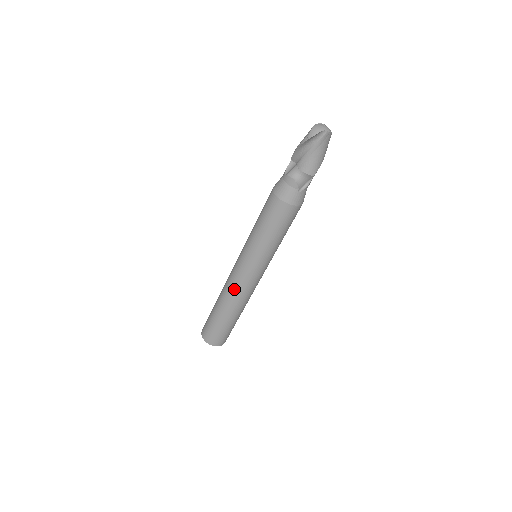
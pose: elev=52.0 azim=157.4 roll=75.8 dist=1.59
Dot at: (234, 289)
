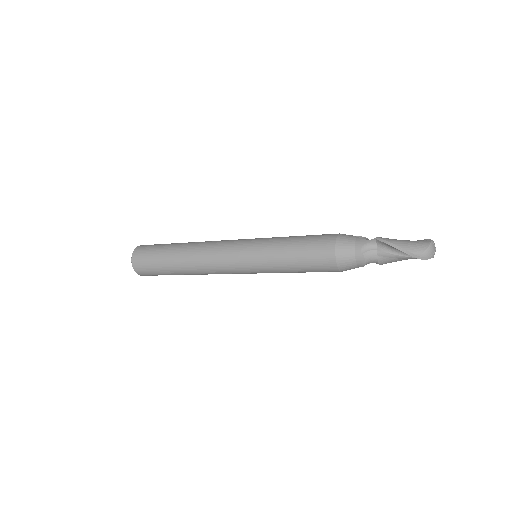
Dot at: (212, 269)
